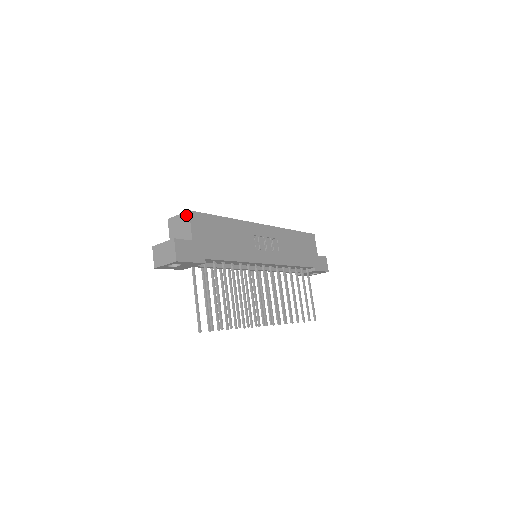
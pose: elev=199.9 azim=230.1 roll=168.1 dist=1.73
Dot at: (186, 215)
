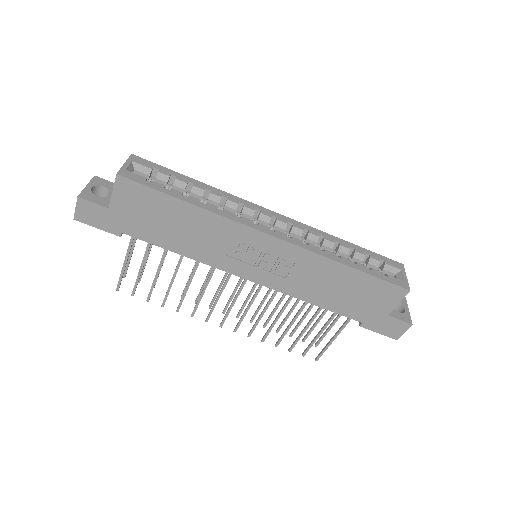
Dot at: (117, 175)
